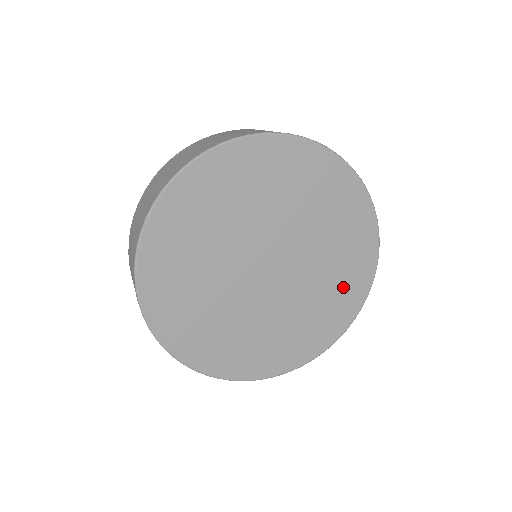
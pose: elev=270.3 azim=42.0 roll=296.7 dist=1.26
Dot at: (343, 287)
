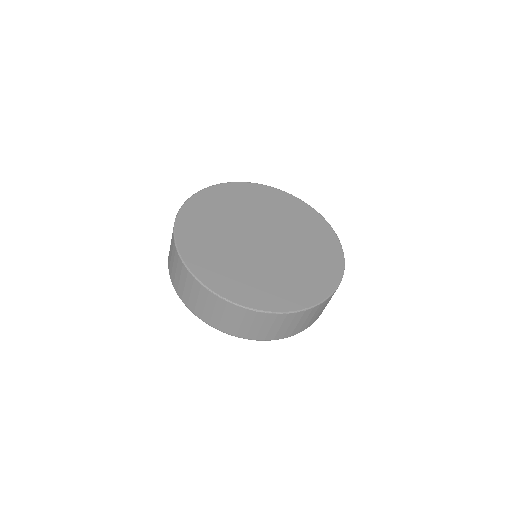
Dot at: (322, 253)
